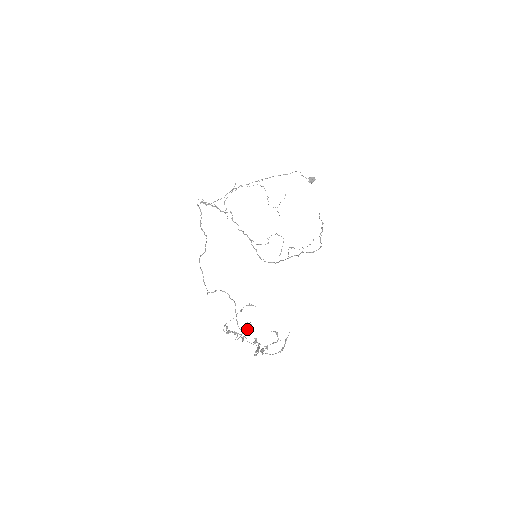
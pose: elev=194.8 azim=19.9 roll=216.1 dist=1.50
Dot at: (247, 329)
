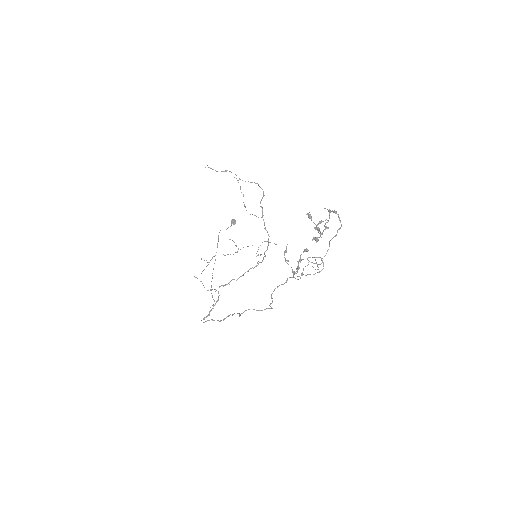
Dot at: occluded
